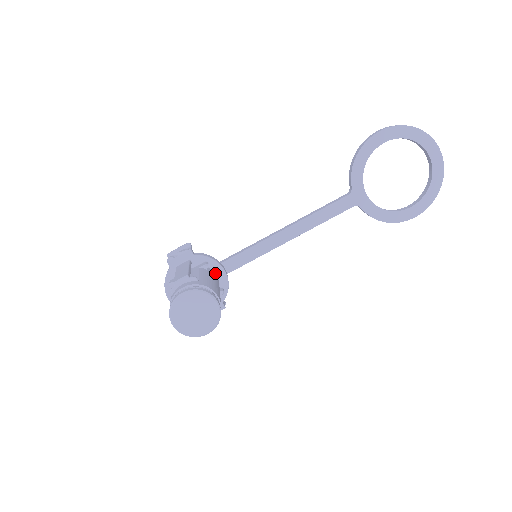
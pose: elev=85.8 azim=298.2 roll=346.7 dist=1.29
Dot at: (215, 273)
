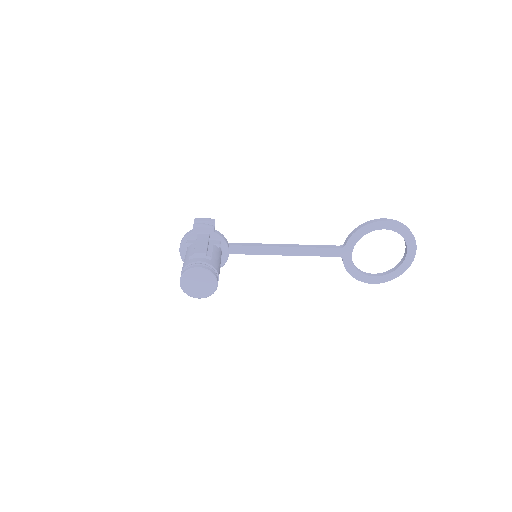
Dot at: (222, 251)
